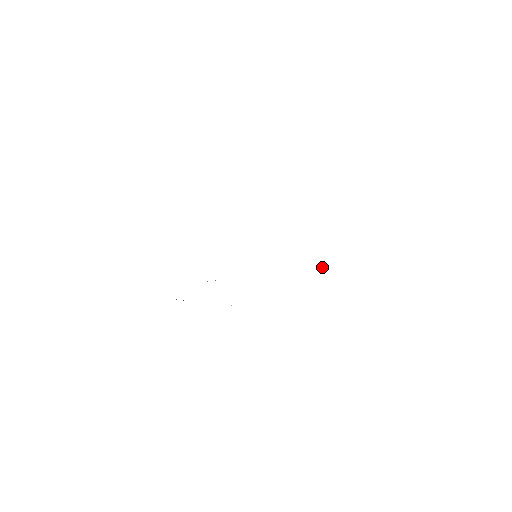
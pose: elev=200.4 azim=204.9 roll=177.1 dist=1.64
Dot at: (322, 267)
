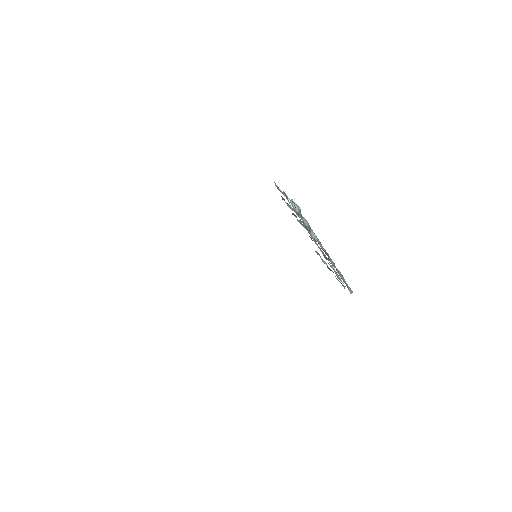
Dot at: occluded
